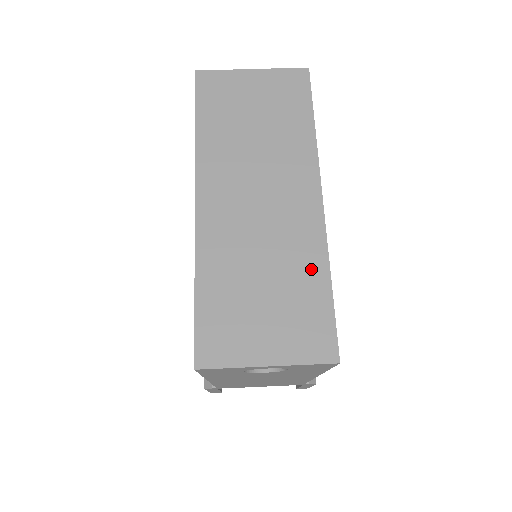
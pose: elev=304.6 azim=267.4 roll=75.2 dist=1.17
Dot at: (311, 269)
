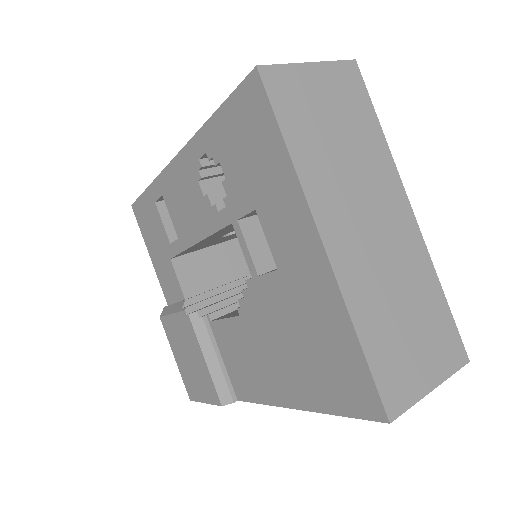
Dot at: (429, 285)
